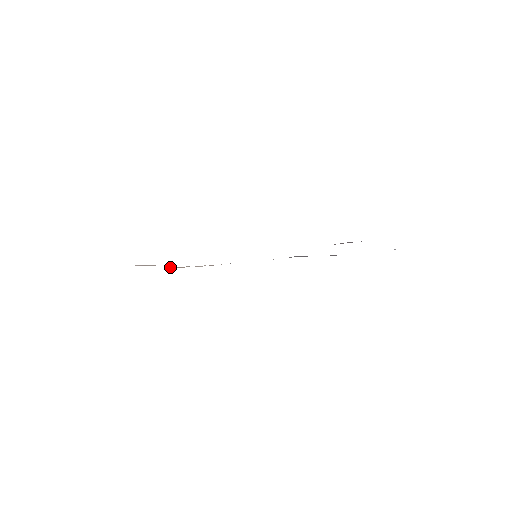
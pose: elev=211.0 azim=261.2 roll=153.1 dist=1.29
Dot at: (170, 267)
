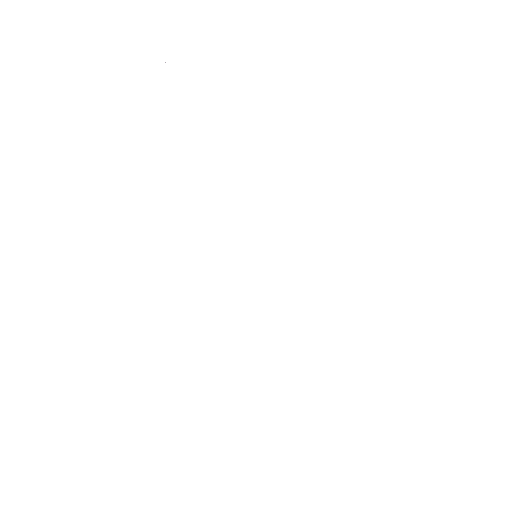
Dot at: occluded
